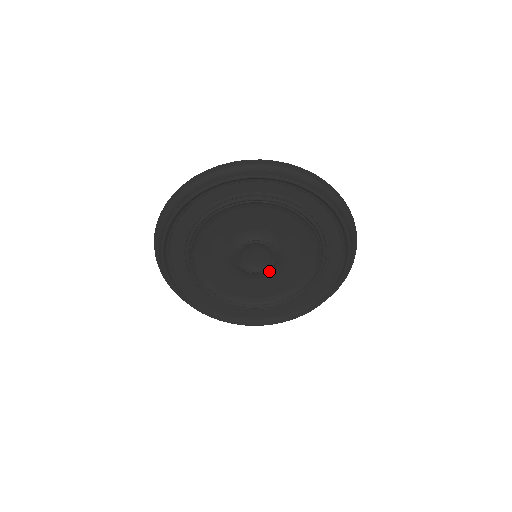
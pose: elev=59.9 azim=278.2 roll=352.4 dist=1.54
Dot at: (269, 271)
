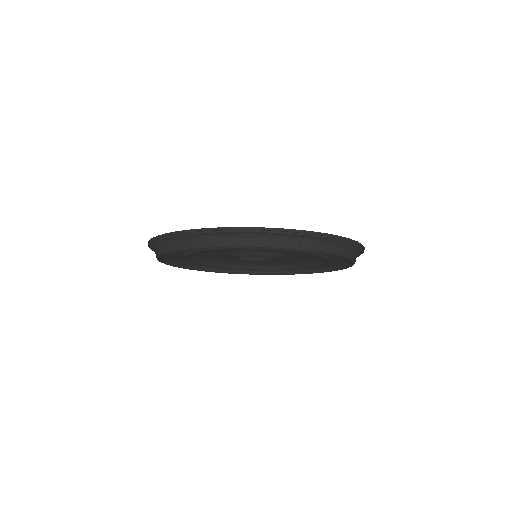
Dot at: occluded
